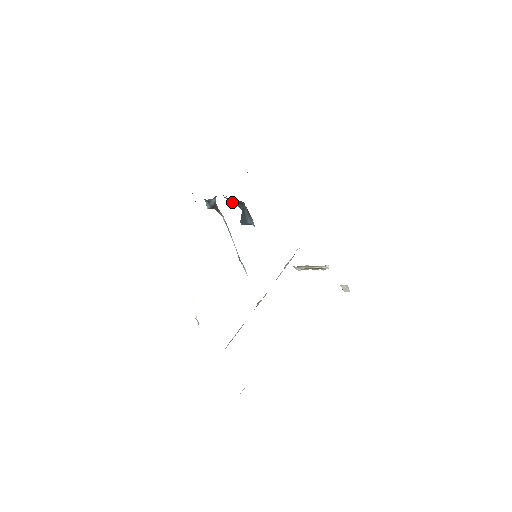
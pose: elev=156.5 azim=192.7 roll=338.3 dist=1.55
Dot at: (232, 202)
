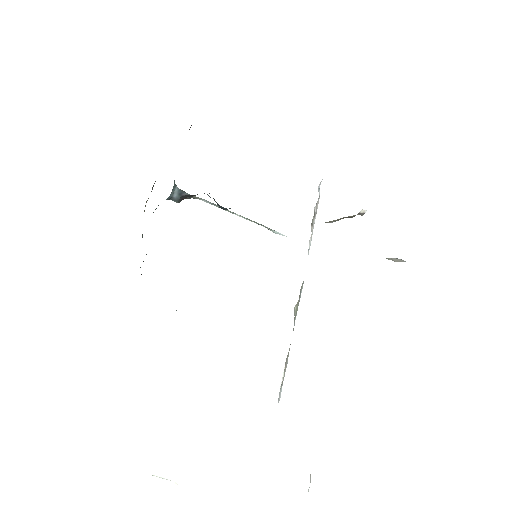
Dot at: occluded
